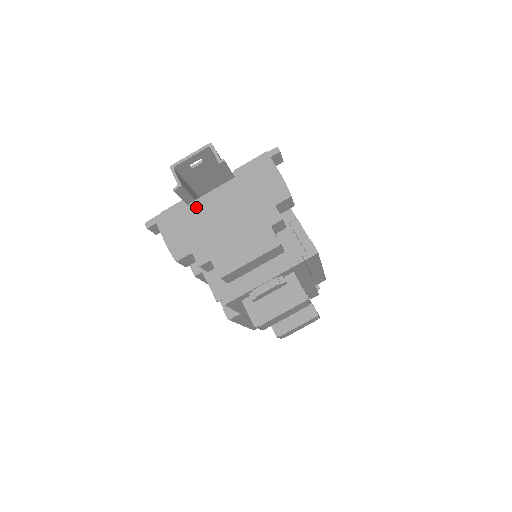
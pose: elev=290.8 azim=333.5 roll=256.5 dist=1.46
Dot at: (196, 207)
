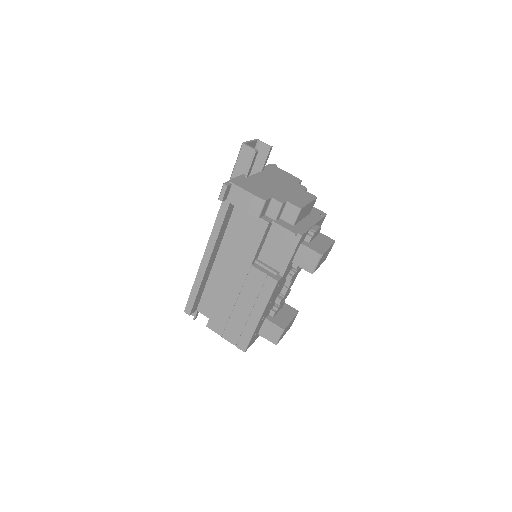
Dot at: (253, 179)
